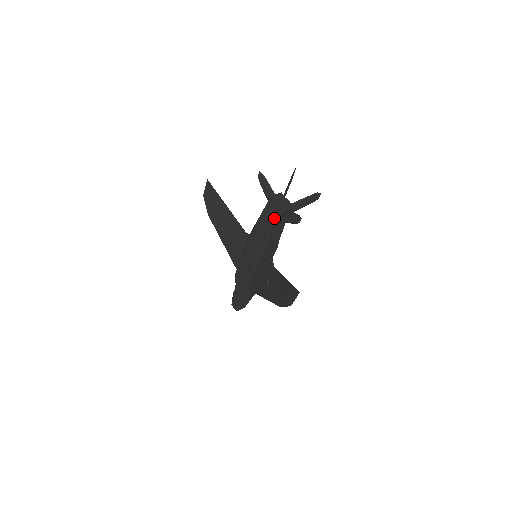
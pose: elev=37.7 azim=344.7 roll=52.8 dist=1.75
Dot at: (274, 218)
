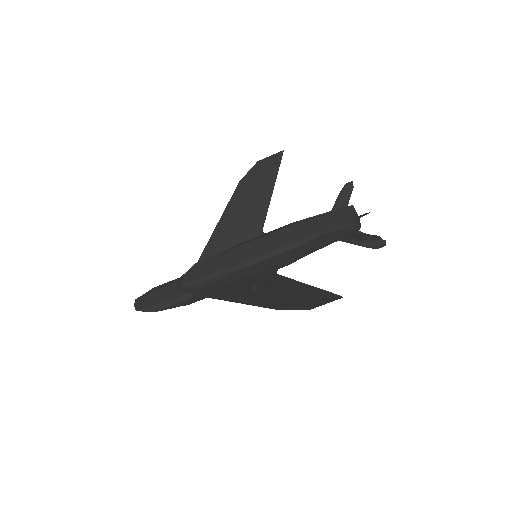
Dot at: (340, 224)
